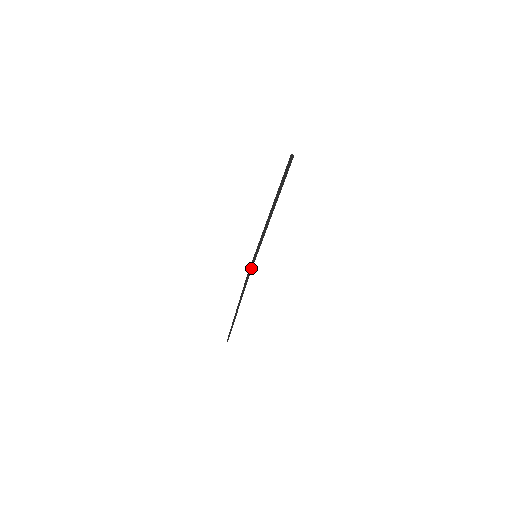
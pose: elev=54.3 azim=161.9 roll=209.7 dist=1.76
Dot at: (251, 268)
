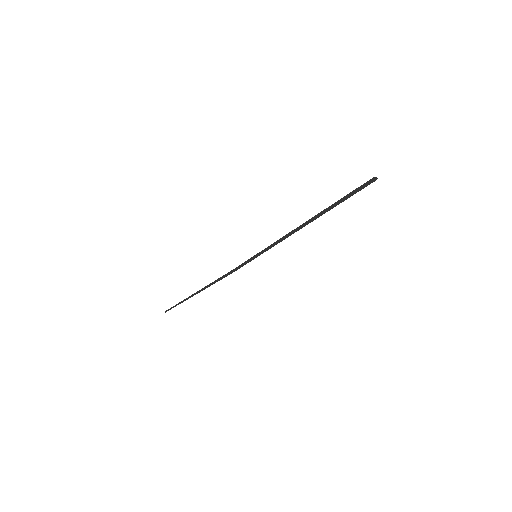
Dot at: (243, 265)
